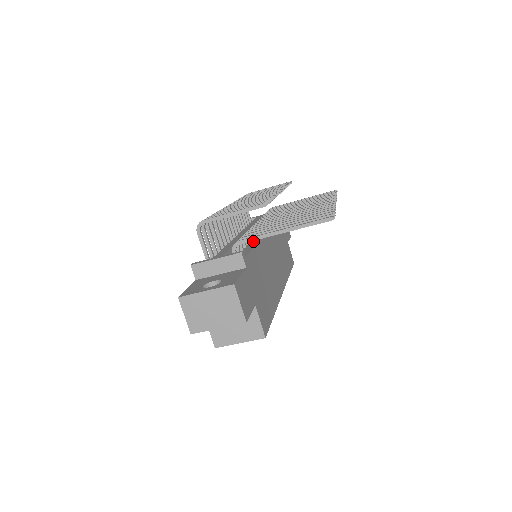
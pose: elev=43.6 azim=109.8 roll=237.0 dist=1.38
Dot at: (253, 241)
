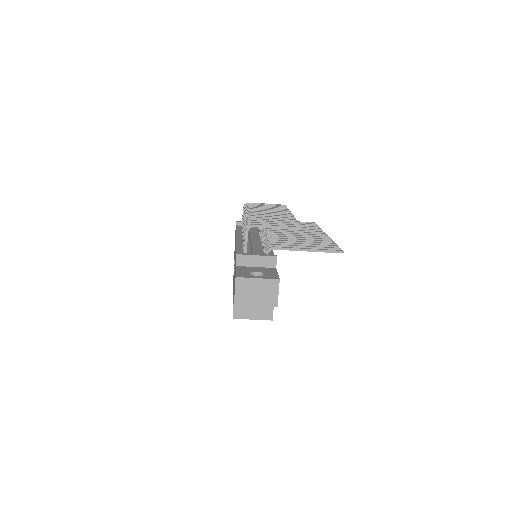
Dot at: occluded
